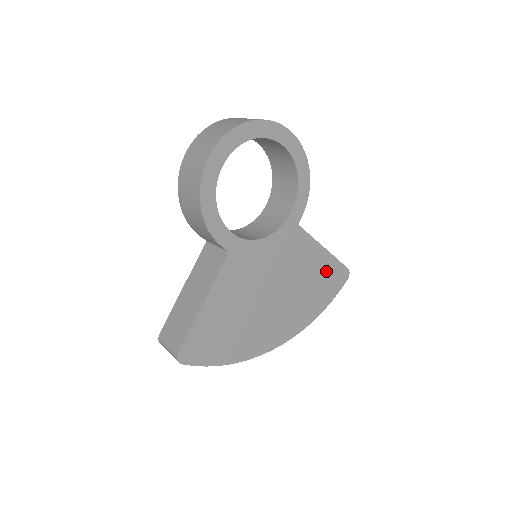
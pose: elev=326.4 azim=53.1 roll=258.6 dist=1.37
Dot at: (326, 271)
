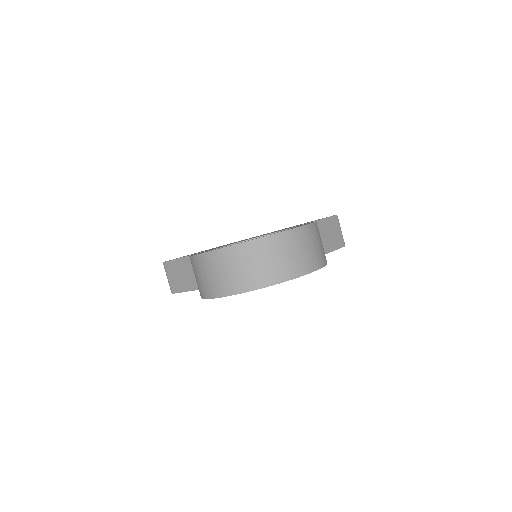
Dot at: occluded
